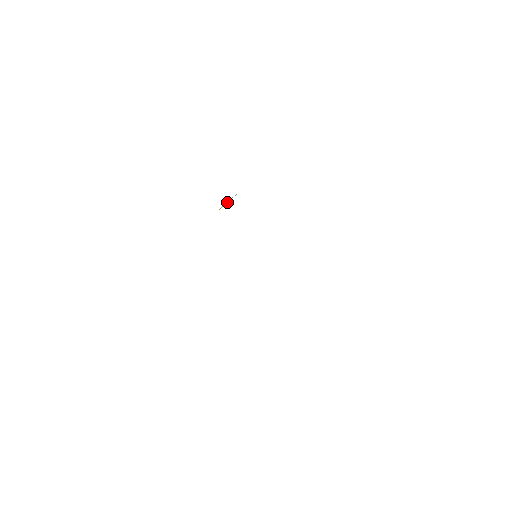
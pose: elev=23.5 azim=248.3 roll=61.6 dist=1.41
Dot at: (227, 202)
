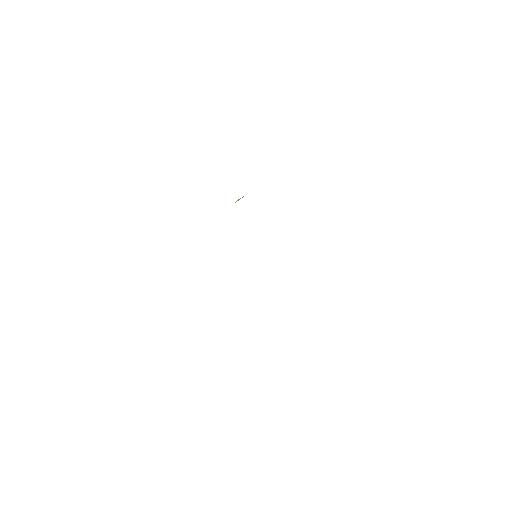
Dot at: (238, 200)
